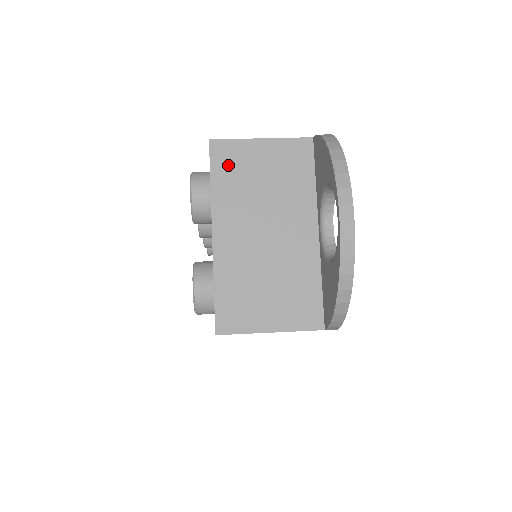
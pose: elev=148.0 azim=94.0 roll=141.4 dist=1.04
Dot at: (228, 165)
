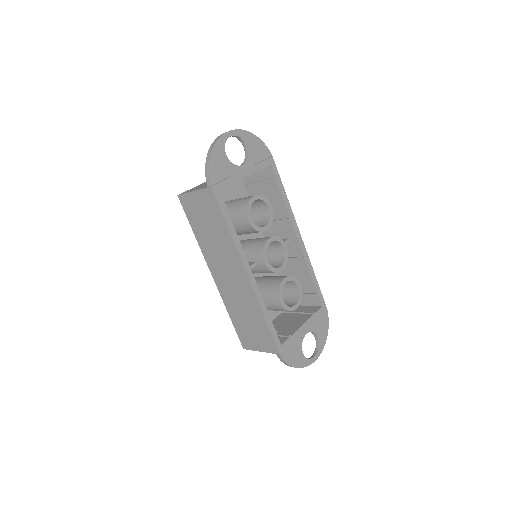
Dot at: occluded
